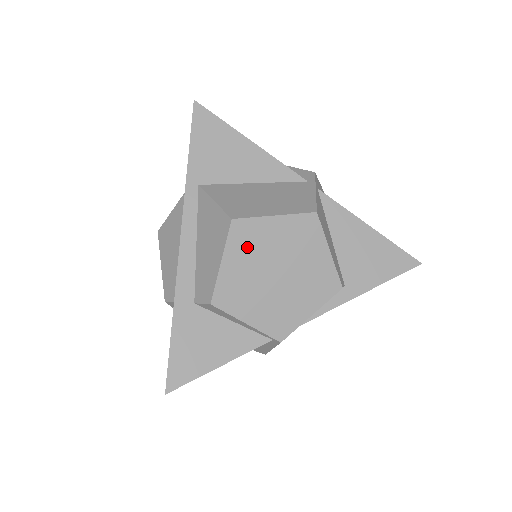
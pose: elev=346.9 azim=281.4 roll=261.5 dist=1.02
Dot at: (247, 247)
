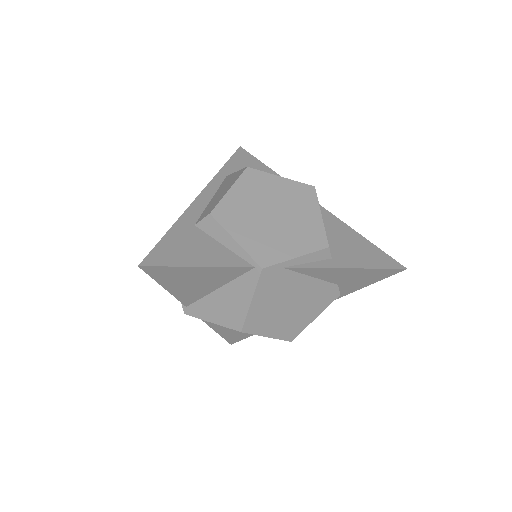
Dot at: (253, 188)
